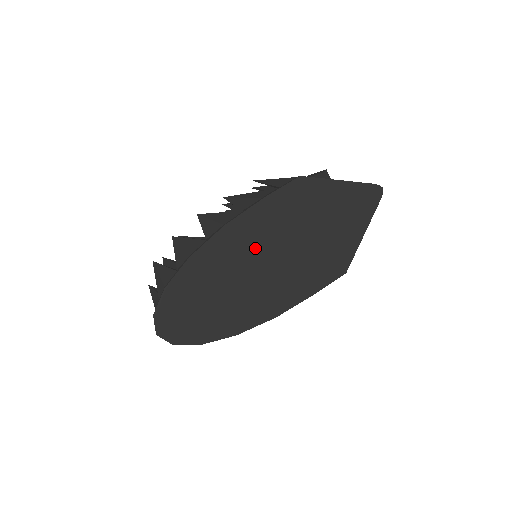
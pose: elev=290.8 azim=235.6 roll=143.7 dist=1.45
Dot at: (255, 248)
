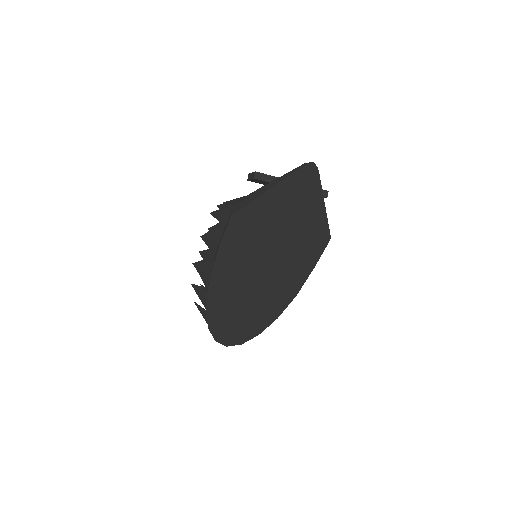
Dot at: (243, 275)
